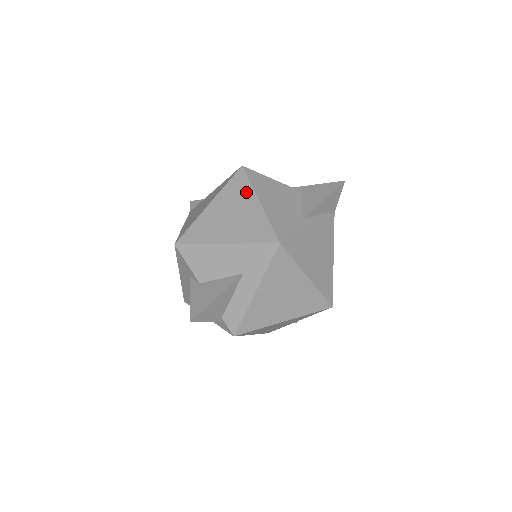
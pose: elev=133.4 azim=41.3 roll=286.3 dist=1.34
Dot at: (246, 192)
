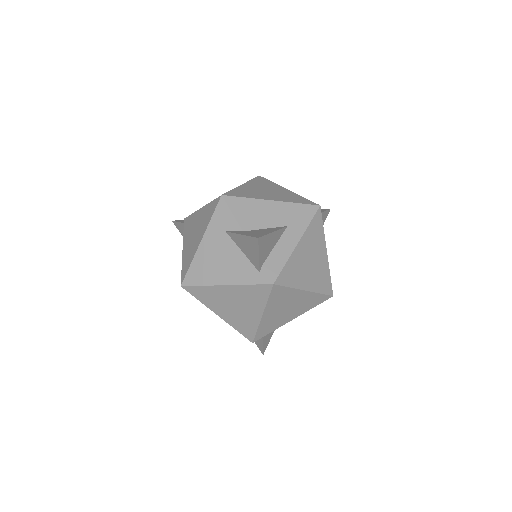
Dot at: (272, 184)
